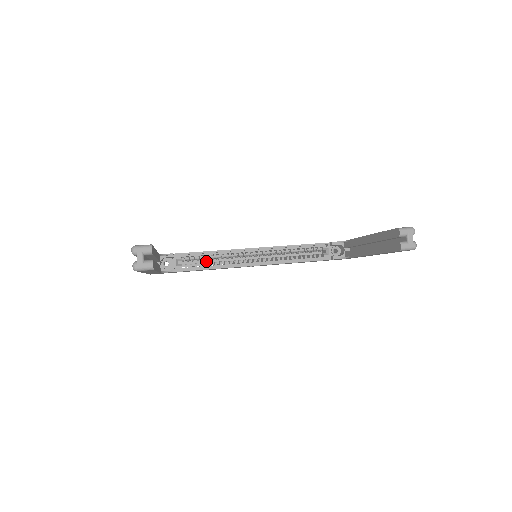
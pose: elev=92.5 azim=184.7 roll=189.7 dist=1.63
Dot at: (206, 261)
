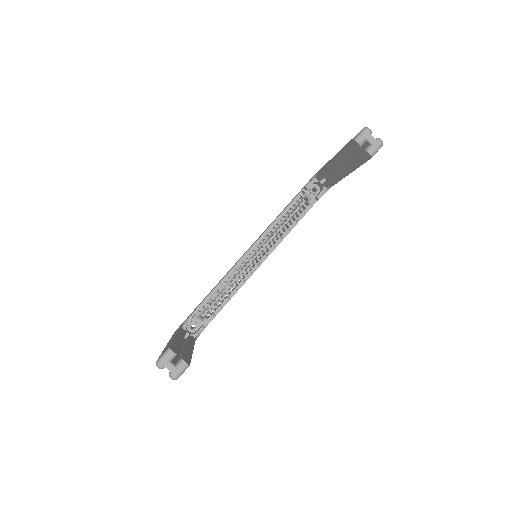
Dot at: (221, 294)
